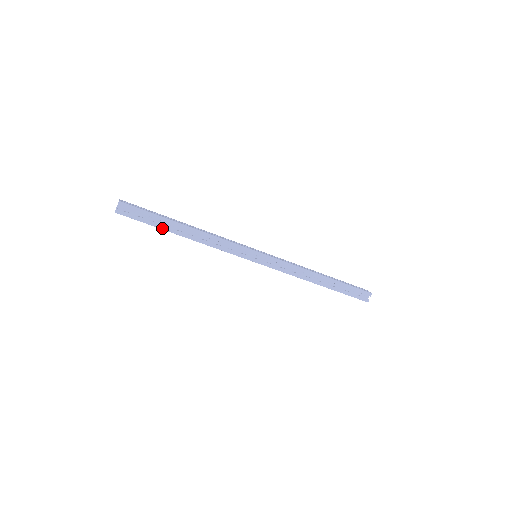
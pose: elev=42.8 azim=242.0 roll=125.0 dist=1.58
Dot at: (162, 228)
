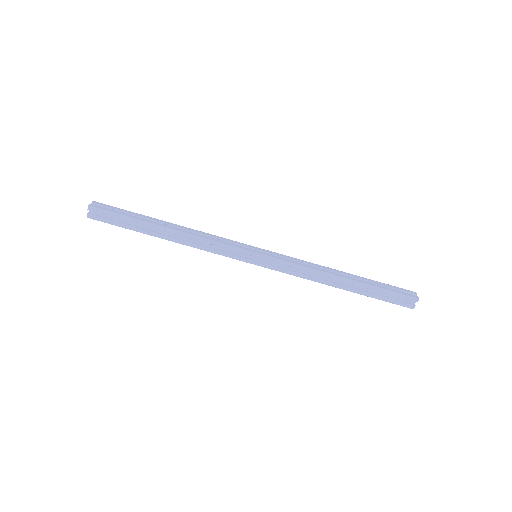
Dot at: (139, 231)
